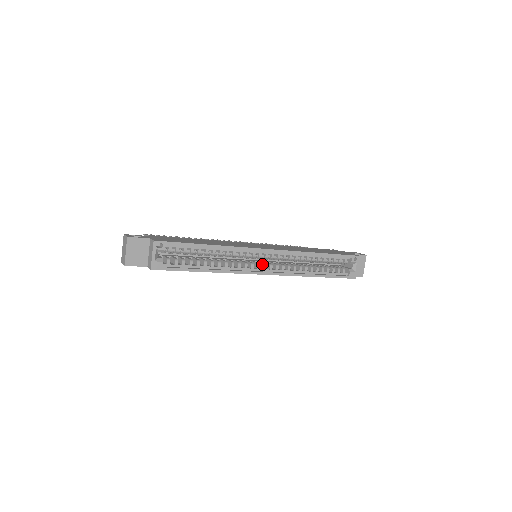
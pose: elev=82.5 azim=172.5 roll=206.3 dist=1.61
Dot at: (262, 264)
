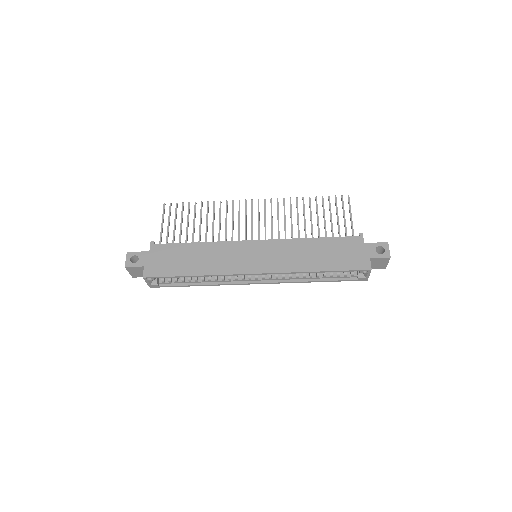
Dot at: occluded
